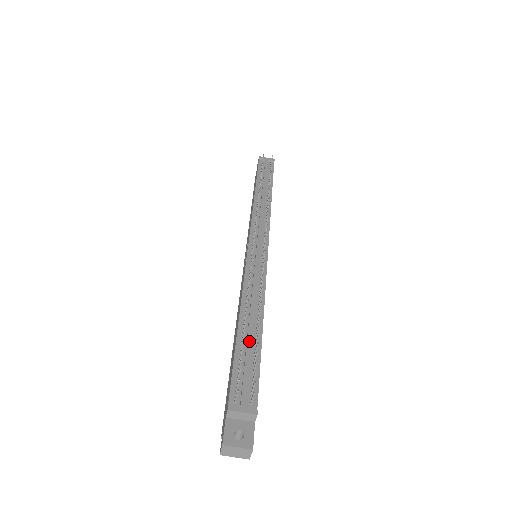
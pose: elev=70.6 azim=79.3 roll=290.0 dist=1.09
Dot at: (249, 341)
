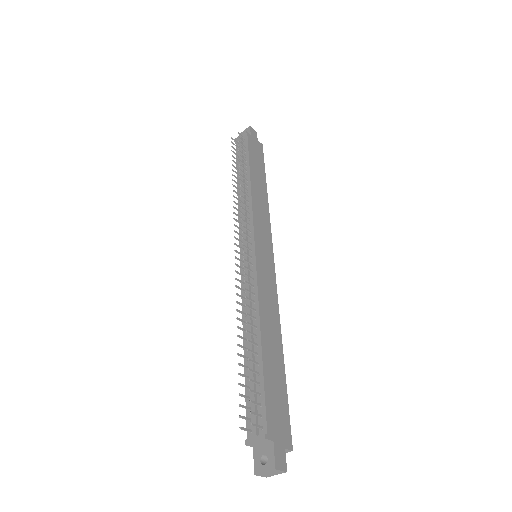
Dot at: (251, 365)
